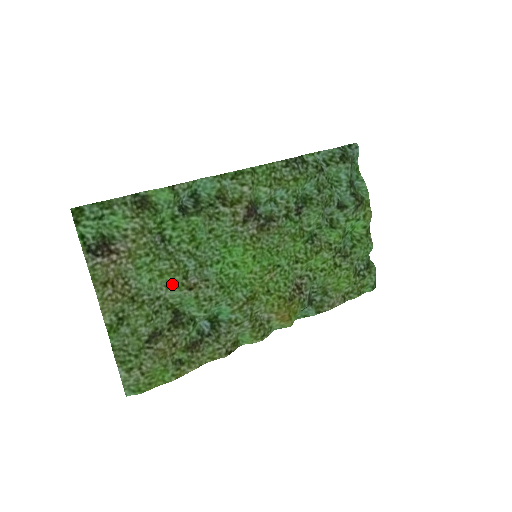
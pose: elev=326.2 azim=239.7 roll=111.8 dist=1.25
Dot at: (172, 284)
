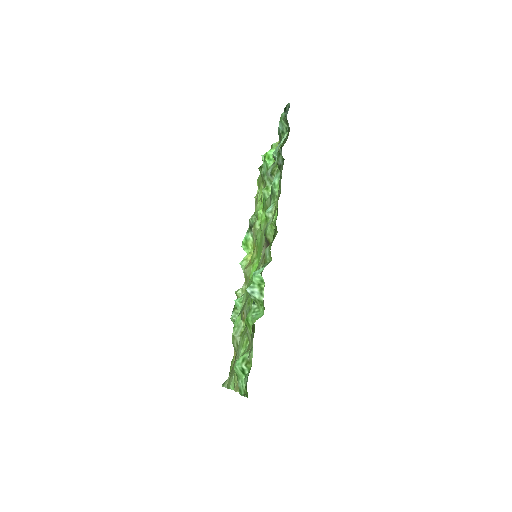
Dot at: (244, 332)
